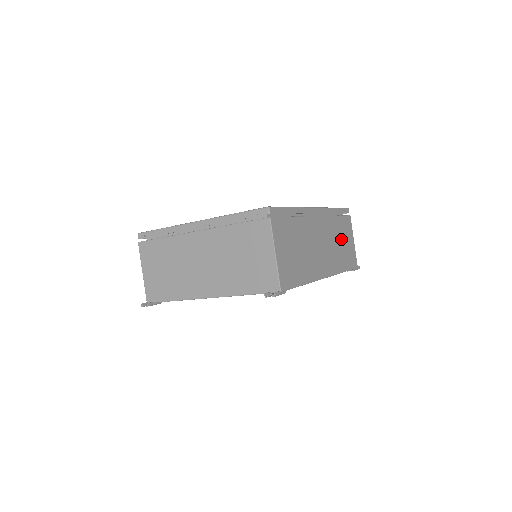
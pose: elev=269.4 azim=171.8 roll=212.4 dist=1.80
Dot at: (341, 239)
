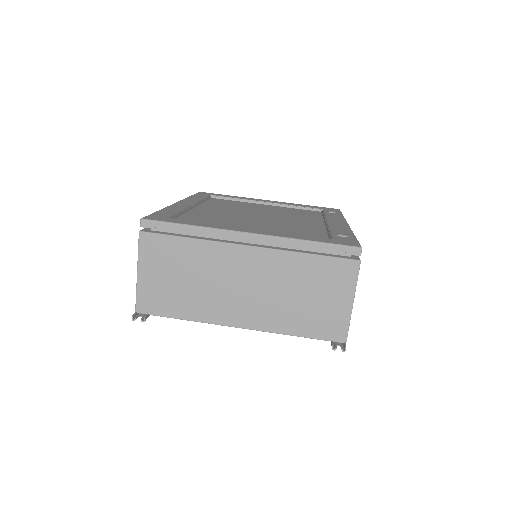
Dot at: occluded
